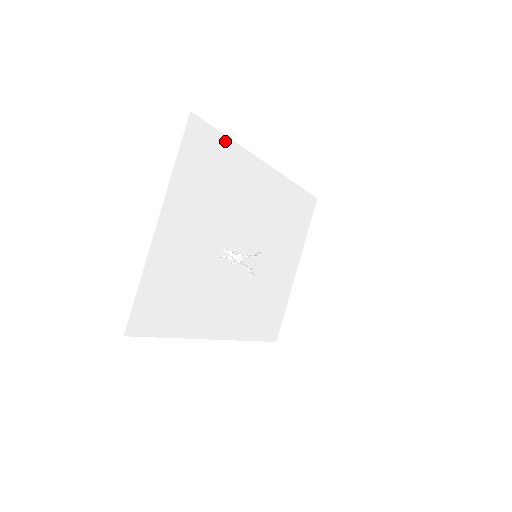
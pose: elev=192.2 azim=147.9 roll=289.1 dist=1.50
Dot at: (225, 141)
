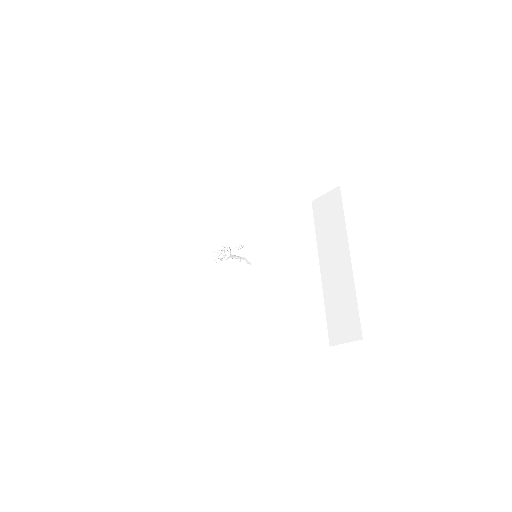
Dot at: (177, 163)
